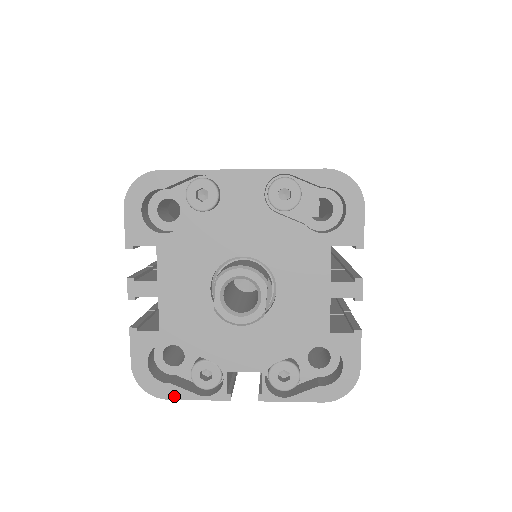
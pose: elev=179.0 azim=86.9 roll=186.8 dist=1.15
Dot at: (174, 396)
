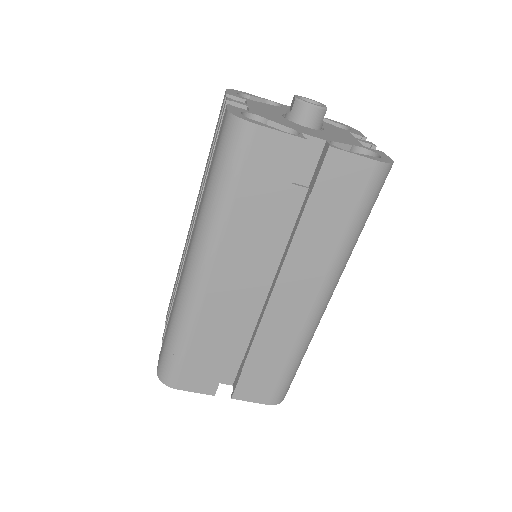
Dot at: (263, 125)
